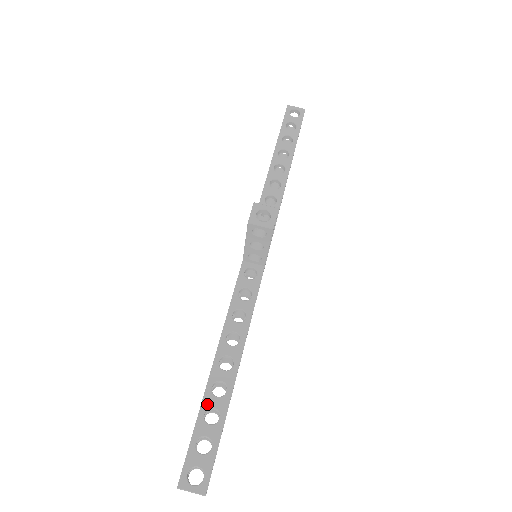
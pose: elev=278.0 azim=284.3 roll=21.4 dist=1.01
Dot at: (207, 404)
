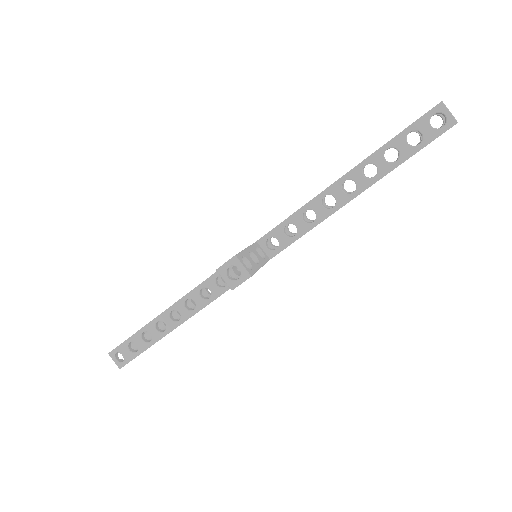
Dot at: (148, 329)
